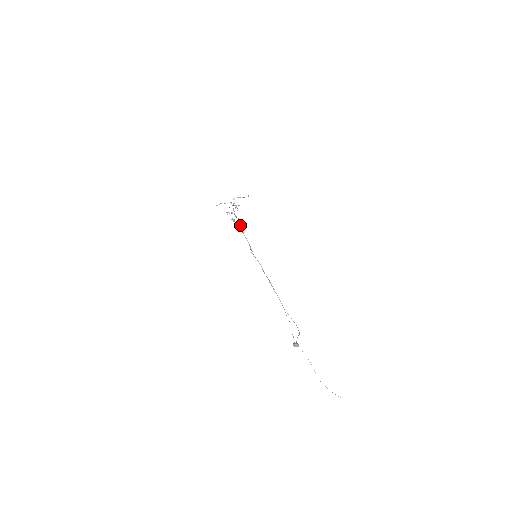
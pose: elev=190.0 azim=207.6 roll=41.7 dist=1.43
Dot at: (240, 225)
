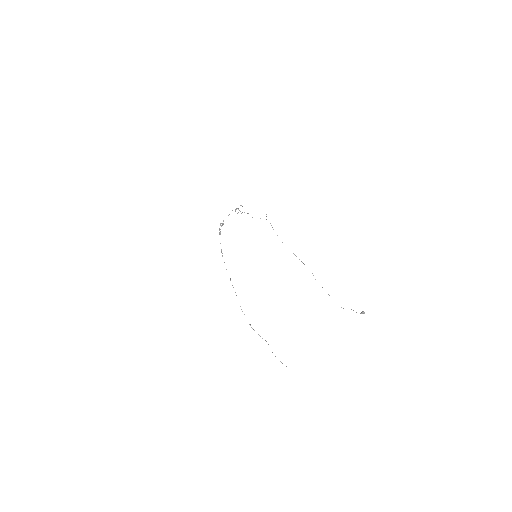
Dot at: (219, 229)
